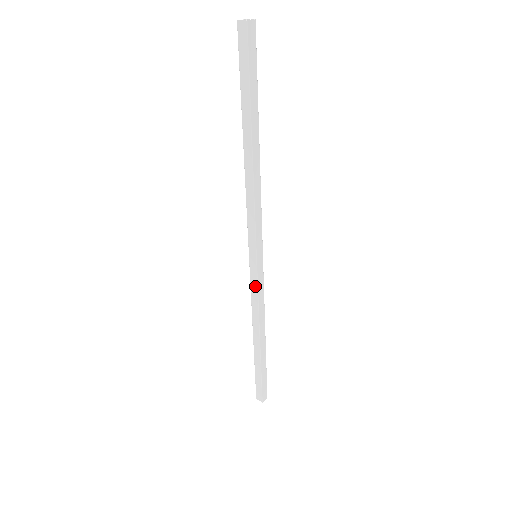
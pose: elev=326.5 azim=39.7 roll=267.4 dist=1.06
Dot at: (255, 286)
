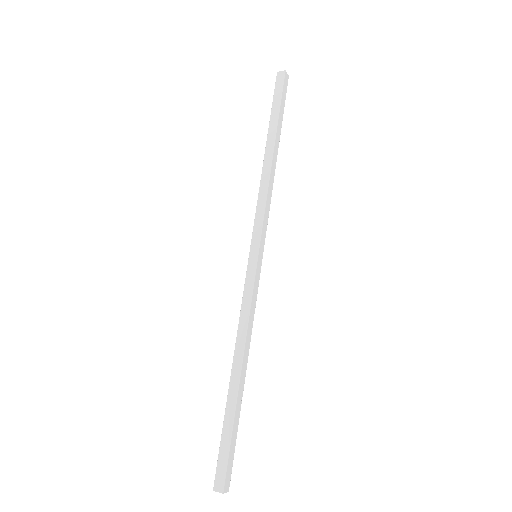
Dot at: (250, 288)
